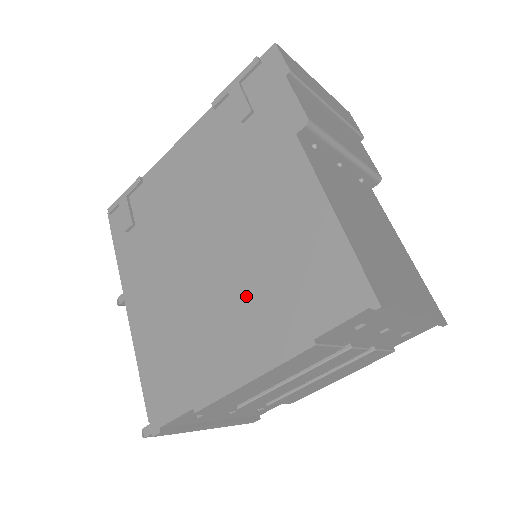
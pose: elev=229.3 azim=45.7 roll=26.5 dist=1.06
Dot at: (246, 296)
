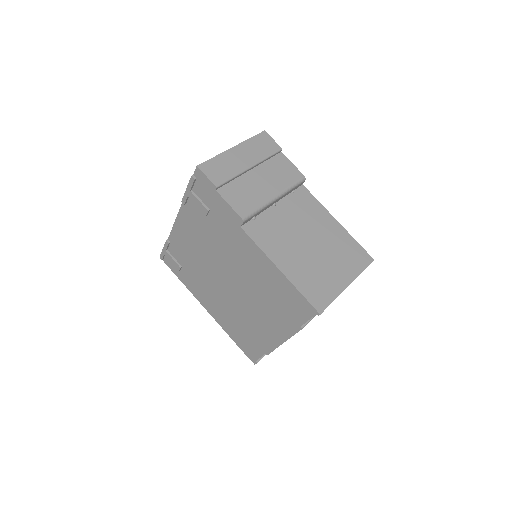
Dot at: (261, 307)
